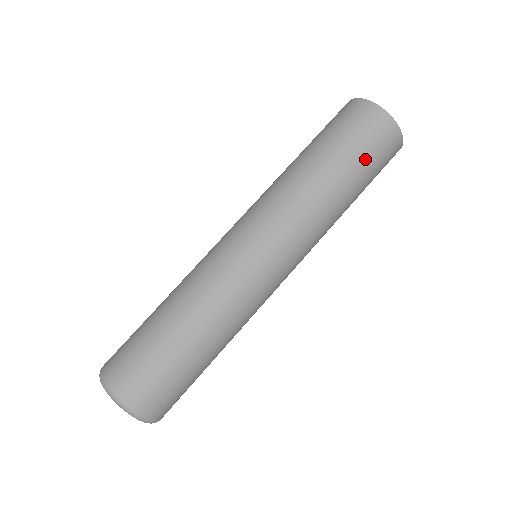
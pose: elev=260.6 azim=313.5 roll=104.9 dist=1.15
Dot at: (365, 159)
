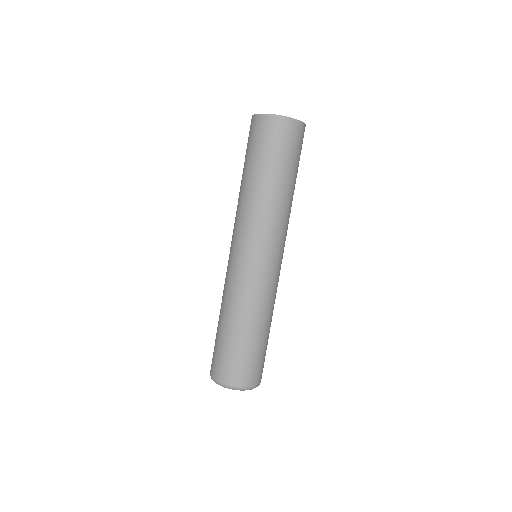
Dot at: (284, 156)
